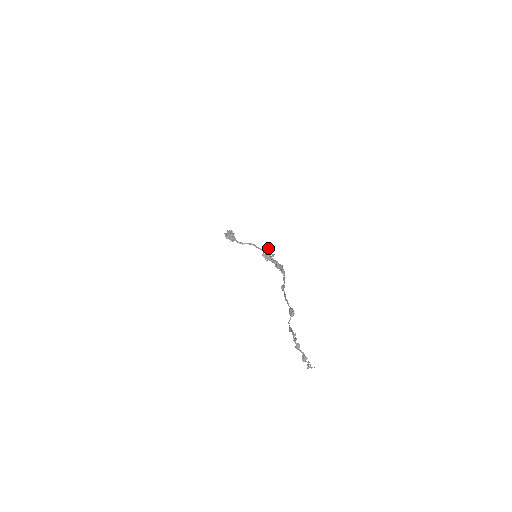
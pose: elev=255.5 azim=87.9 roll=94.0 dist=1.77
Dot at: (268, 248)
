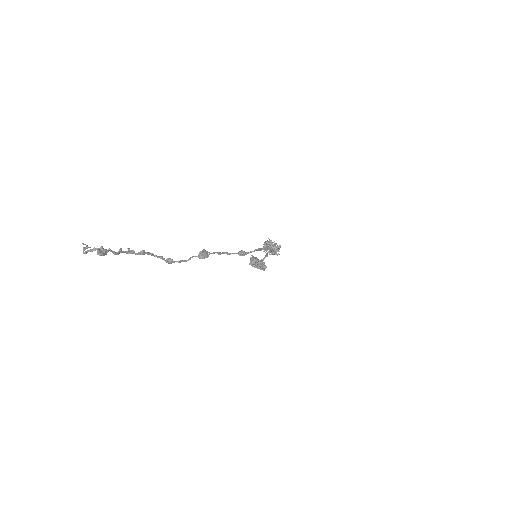
Dot at: (266, 241)
